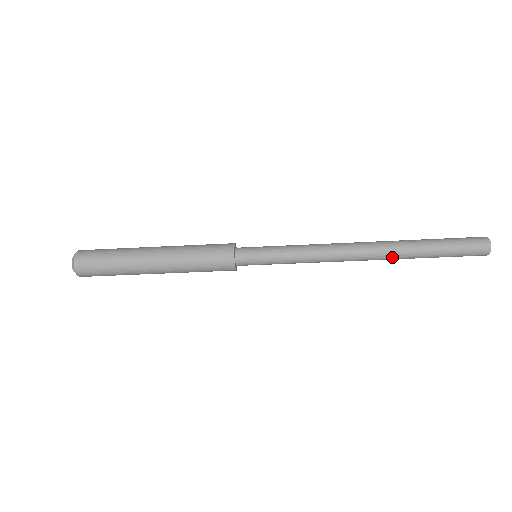
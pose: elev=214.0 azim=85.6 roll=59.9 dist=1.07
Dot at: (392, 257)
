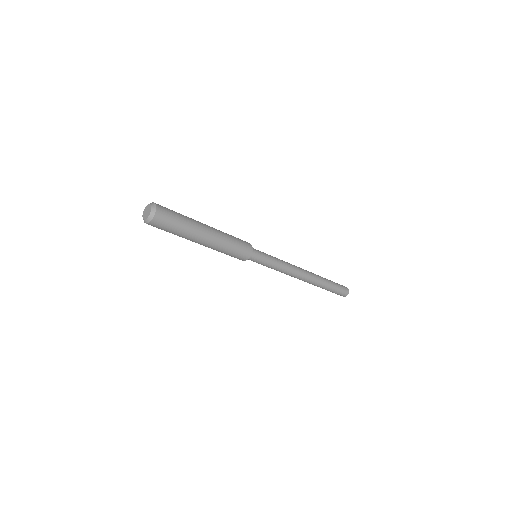
Dot at: (312, 284)
